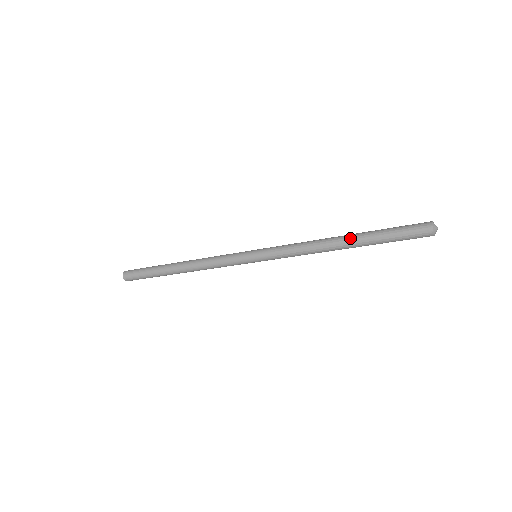
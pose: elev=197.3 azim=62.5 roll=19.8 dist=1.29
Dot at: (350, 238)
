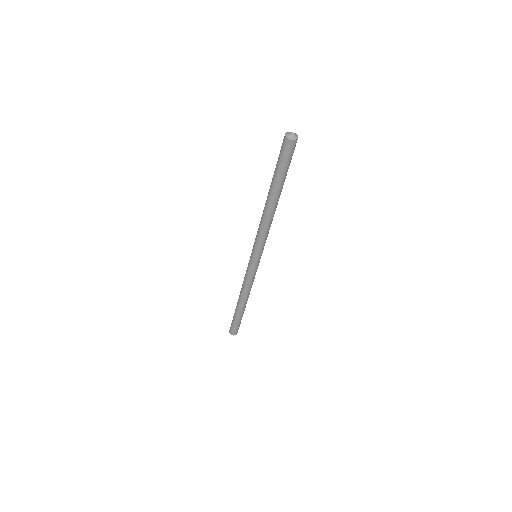
Dot at: occluded
